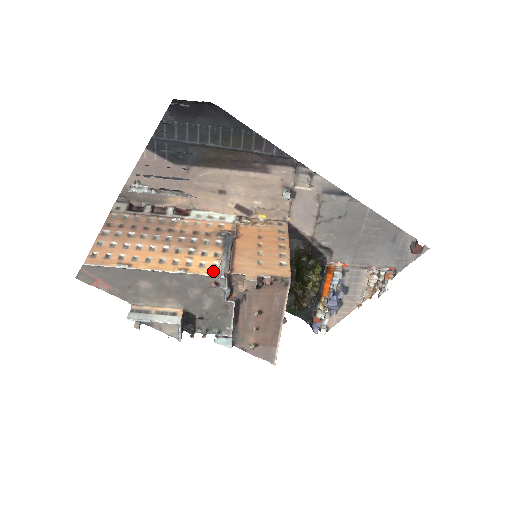
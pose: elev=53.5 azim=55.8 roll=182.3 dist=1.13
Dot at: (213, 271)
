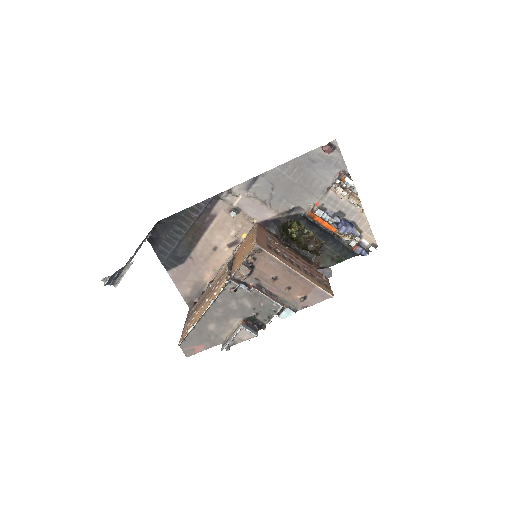
Dot at: (224, 285)
